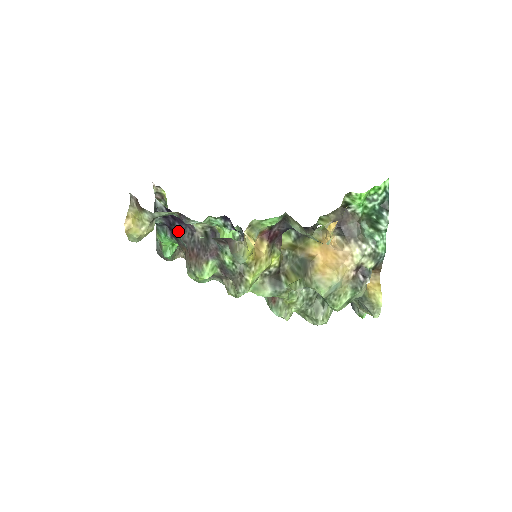
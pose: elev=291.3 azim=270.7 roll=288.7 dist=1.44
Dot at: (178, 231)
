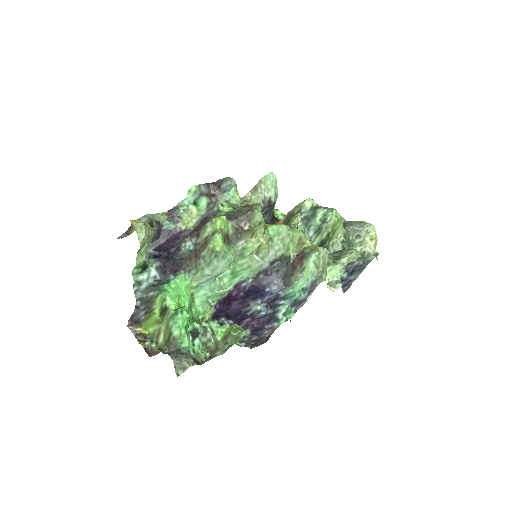
Dot at: (177, 251)
